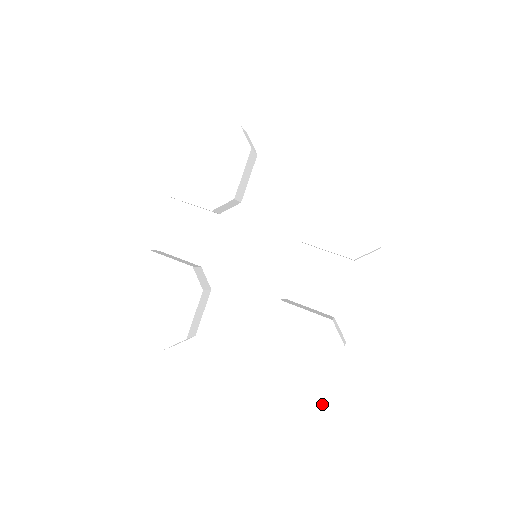
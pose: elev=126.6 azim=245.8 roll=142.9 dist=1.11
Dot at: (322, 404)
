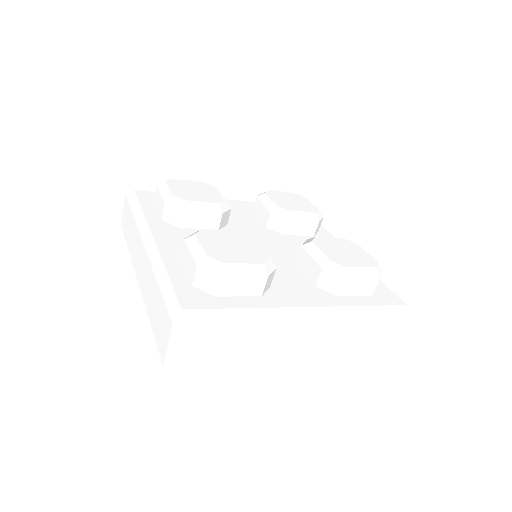
Dot at: (202, 296)
